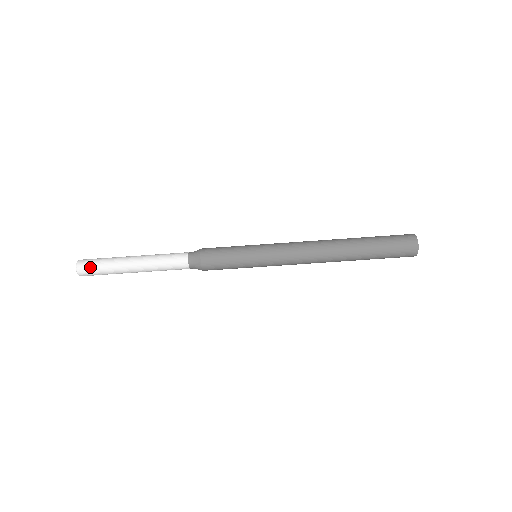
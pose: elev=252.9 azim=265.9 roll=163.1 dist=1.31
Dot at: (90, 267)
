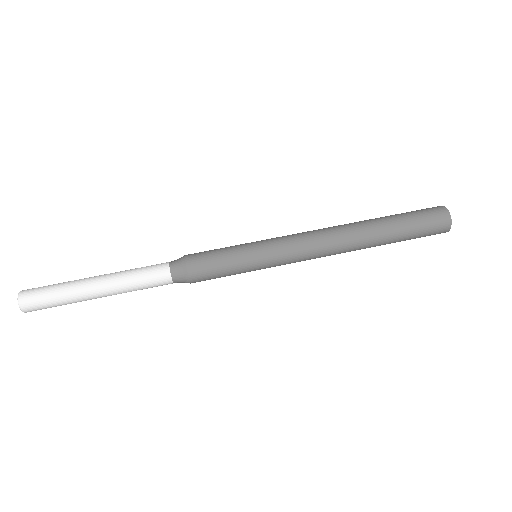
Dot at: (38, 290)
